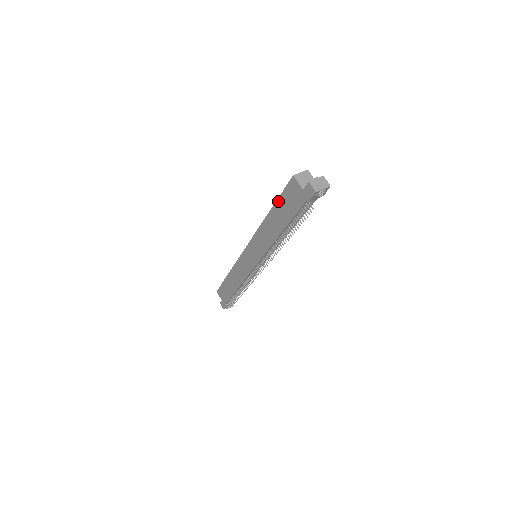
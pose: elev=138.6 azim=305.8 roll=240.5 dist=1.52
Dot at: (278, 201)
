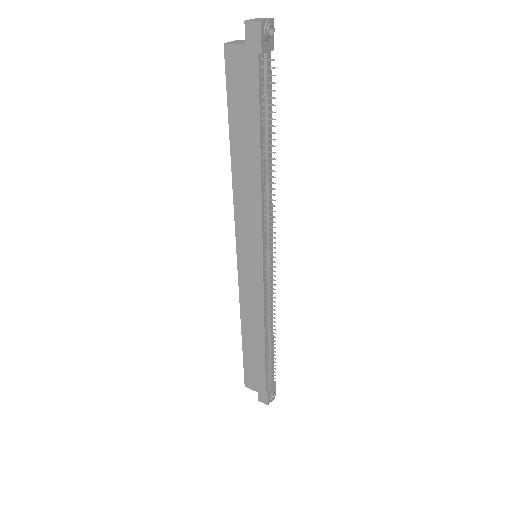
Dot at: (230, 113)
